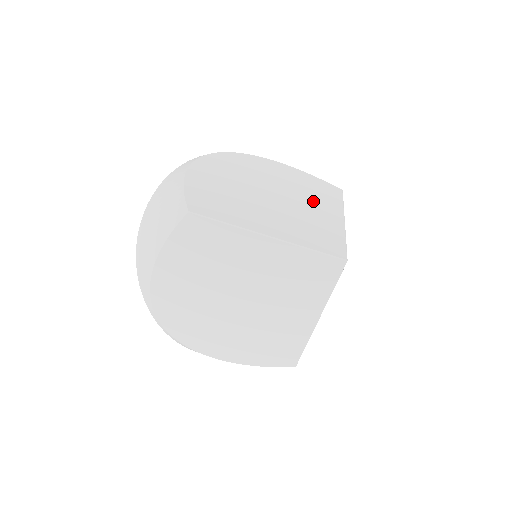
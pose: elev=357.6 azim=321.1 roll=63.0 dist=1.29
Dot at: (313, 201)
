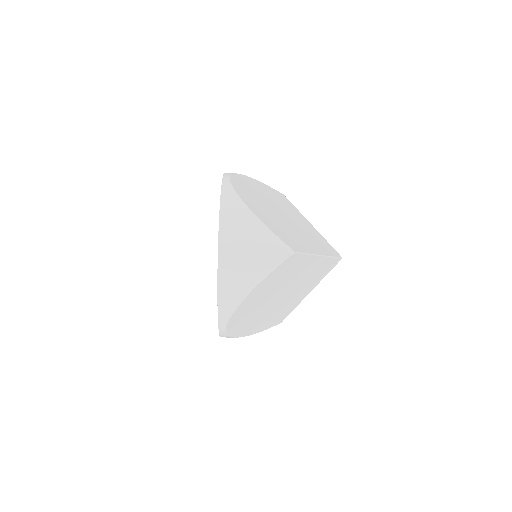
Dot at: occluded
